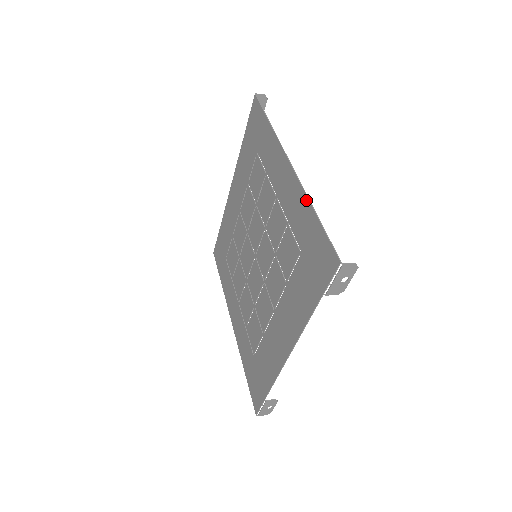
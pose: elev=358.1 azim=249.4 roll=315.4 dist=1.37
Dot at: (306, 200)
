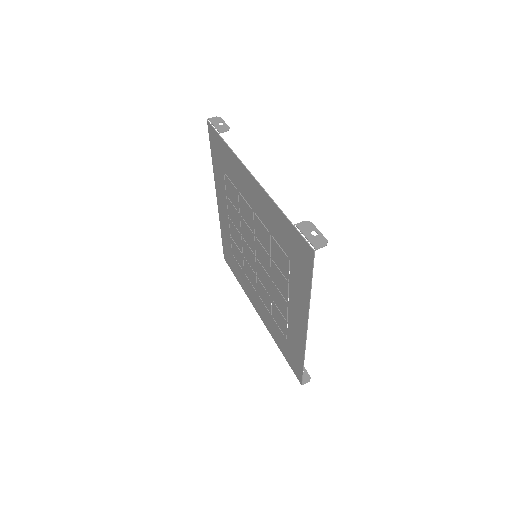
Dot at: (303, 354)
